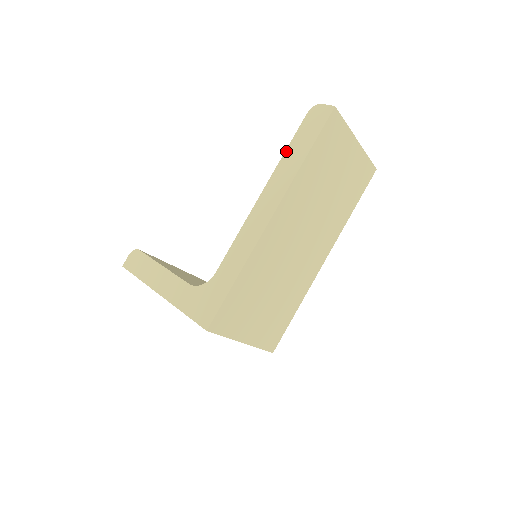
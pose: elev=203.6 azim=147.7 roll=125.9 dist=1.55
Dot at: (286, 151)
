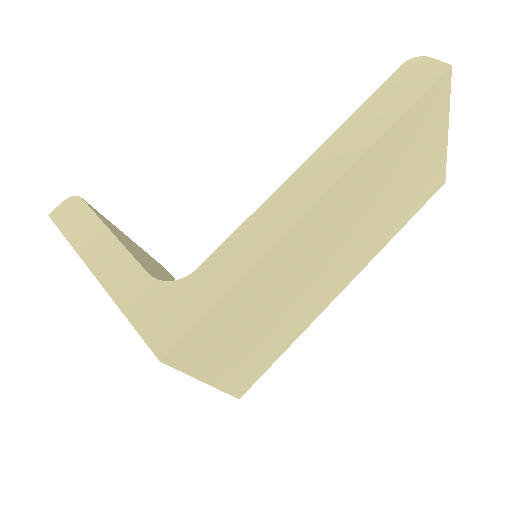
Dot at: (357, 111)
